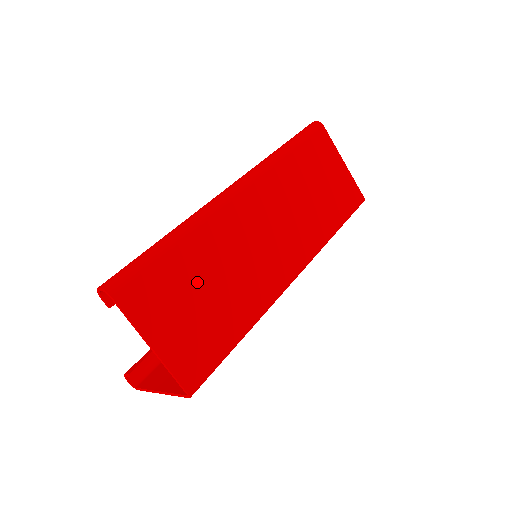
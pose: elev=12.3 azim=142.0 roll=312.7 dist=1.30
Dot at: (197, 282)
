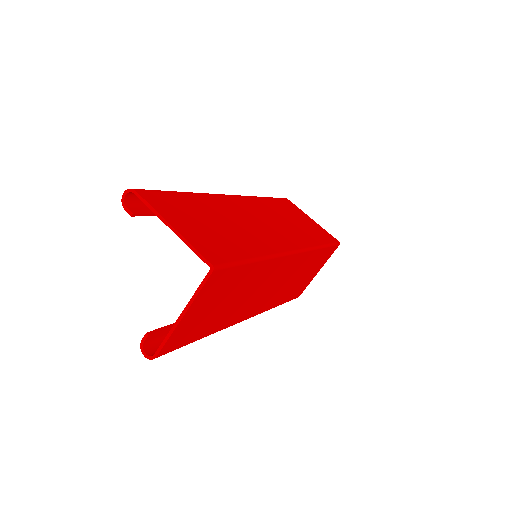
Dot at: (206, 215)
